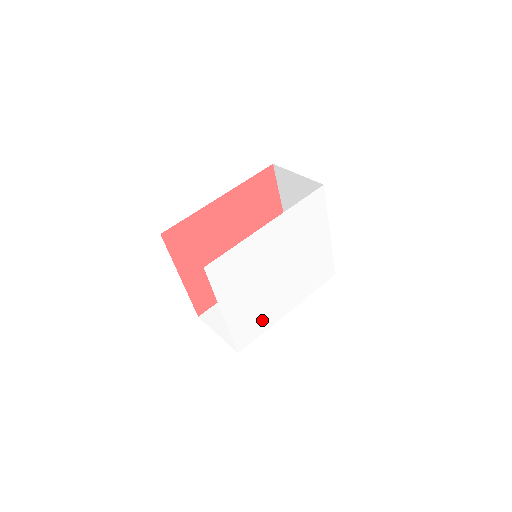
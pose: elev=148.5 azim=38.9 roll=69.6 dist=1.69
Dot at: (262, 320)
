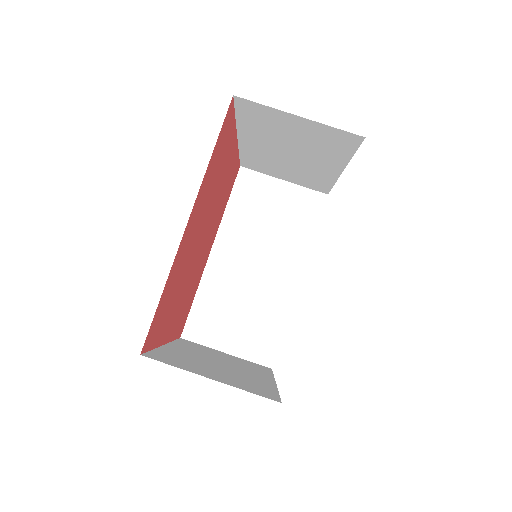
Dot at: occluded
